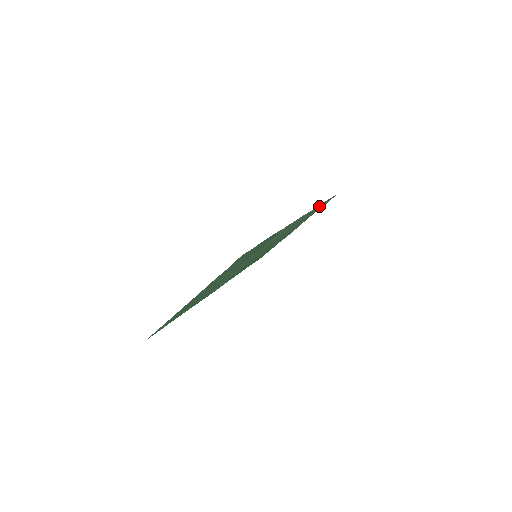
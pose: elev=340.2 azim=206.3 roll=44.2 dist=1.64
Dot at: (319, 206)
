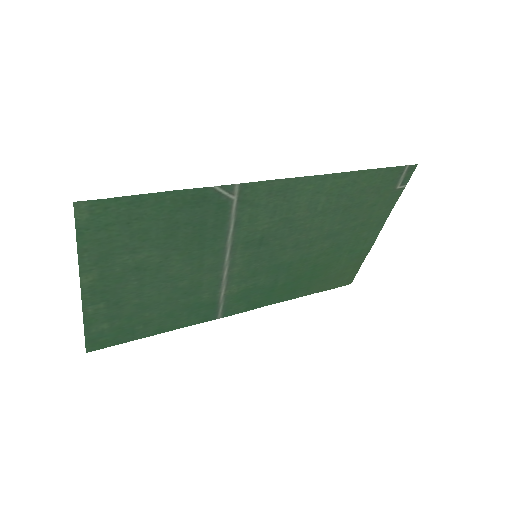
Dot at: (361, 180)
